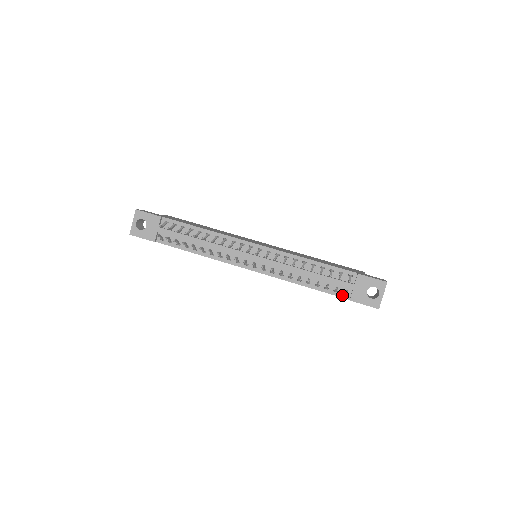
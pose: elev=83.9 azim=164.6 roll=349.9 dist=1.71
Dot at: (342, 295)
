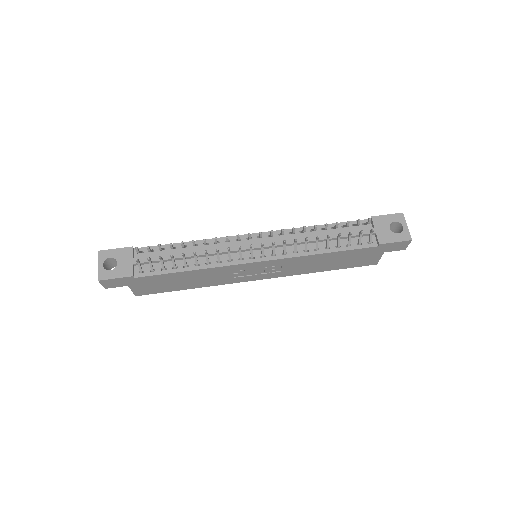
Dot at: (368, 245)
